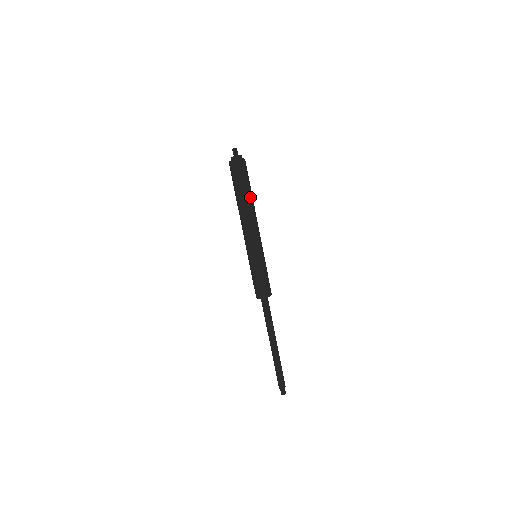
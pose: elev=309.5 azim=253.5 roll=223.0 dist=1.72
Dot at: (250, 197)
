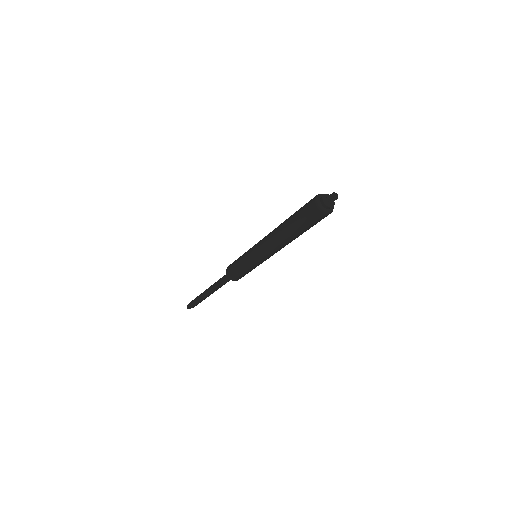
Dot at: (296, 235)
